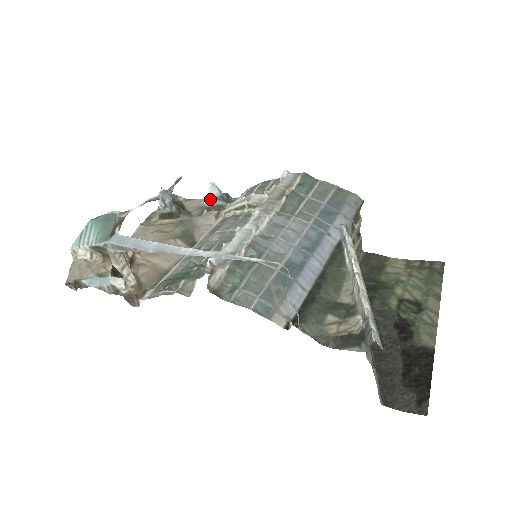
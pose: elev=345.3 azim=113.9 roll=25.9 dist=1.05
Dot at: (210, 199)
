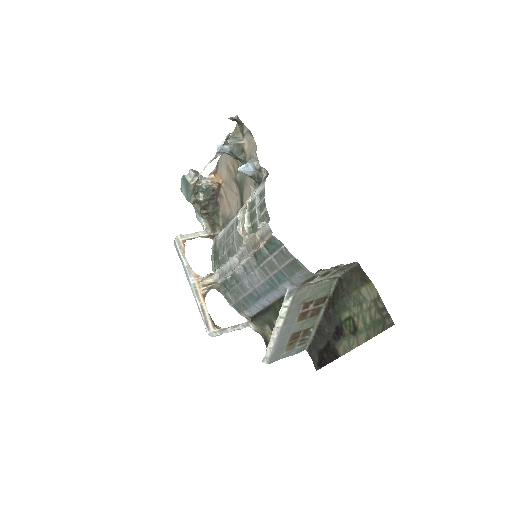
Dot at: occluded
